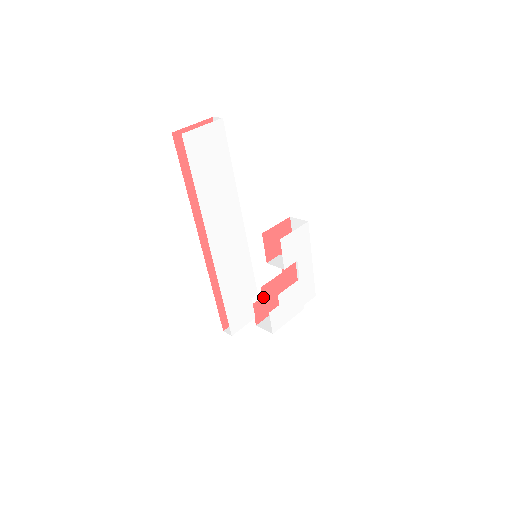
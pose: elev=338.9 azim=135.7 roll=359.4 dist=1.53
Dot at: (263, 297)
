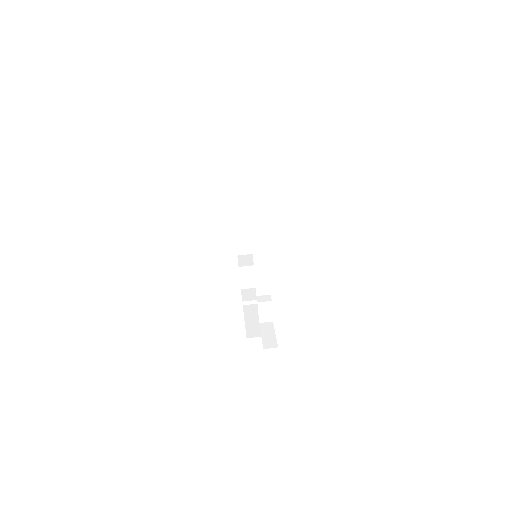
Dot at: occluded
